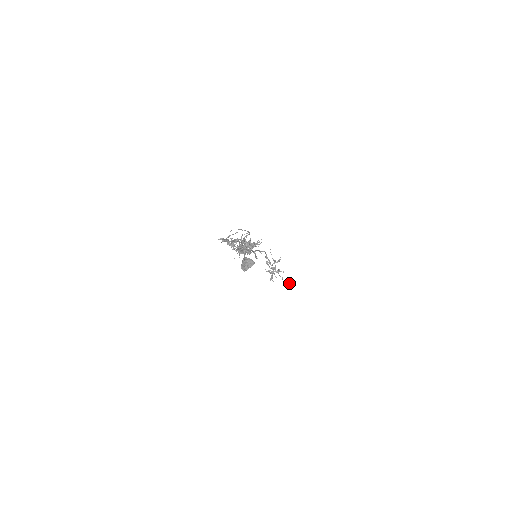
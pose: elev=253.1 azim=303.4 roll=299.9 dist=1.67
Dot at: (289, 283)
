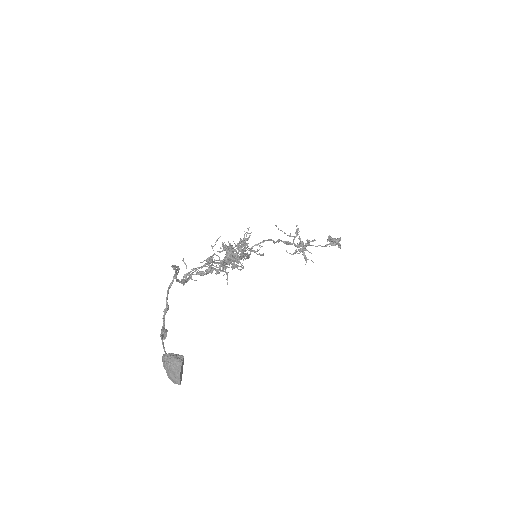
Dot at: (334, 244)
